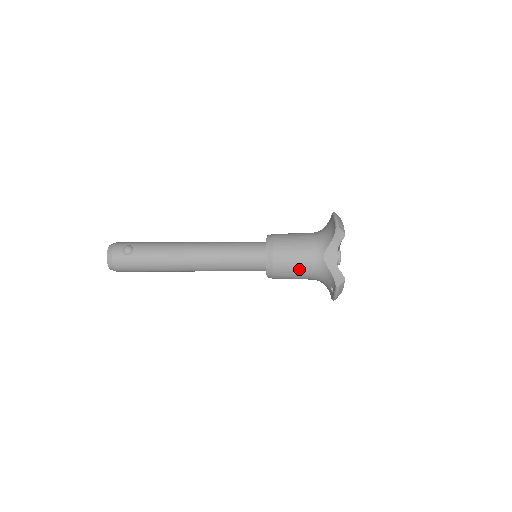
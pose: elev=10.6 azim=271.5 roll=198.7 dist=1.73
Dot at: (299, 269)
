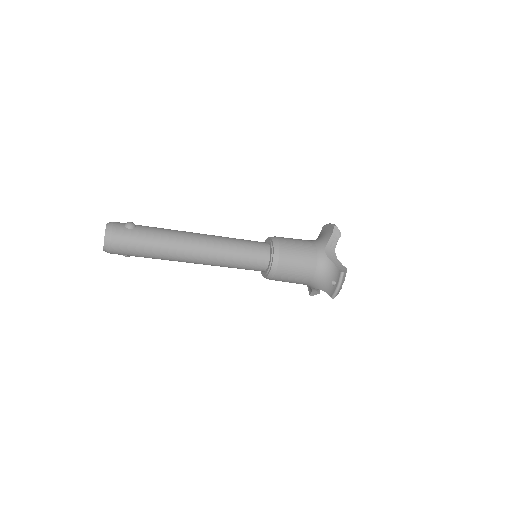
Dot at: (303, 261)
